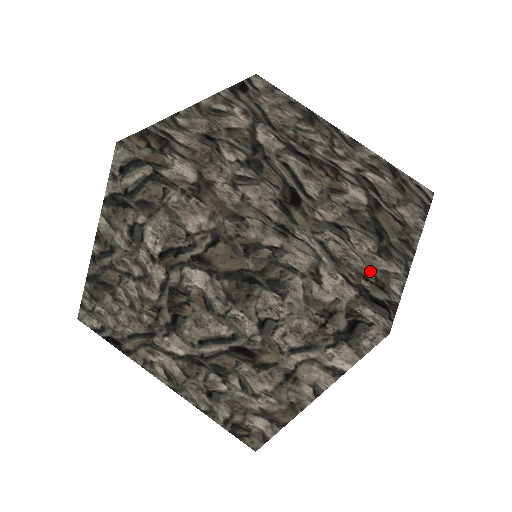
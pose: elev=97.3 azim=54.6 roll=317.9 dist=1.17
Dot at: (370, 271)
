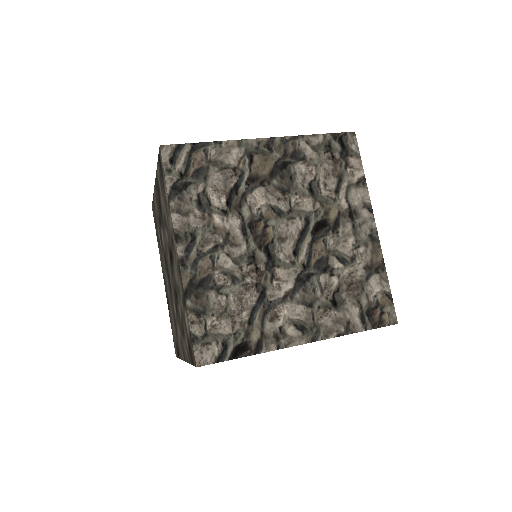
Dot at: occluded
